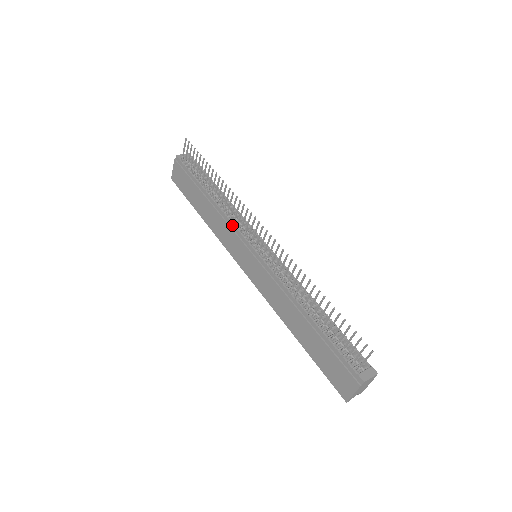
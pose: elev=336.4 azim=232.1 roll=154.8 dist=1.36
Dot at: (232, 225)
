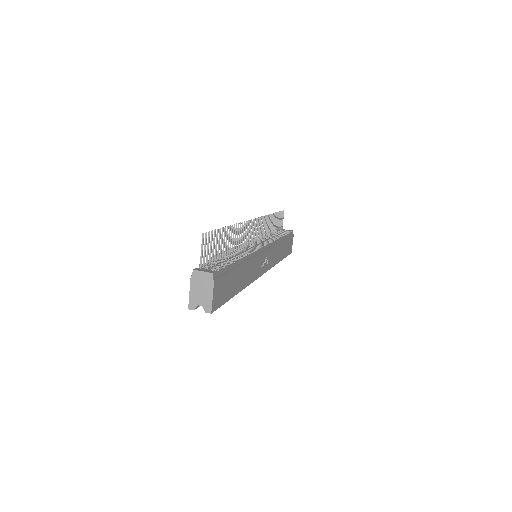
Dot at: occluded
